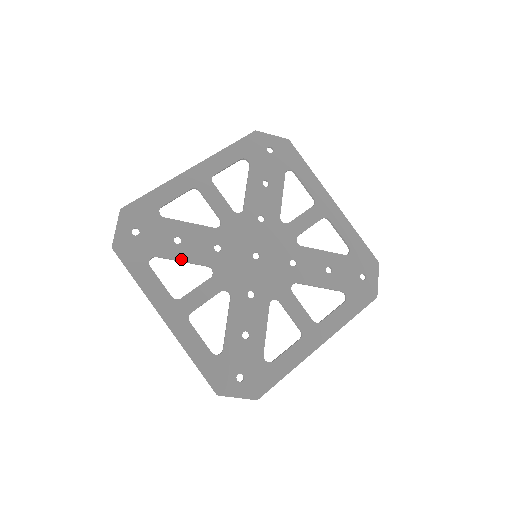
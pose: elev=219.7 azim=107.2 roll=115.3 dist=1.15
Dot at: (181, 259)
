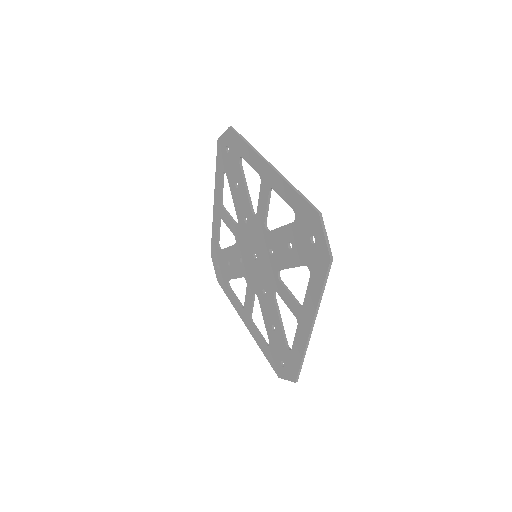
Dot at: (247, 186)
